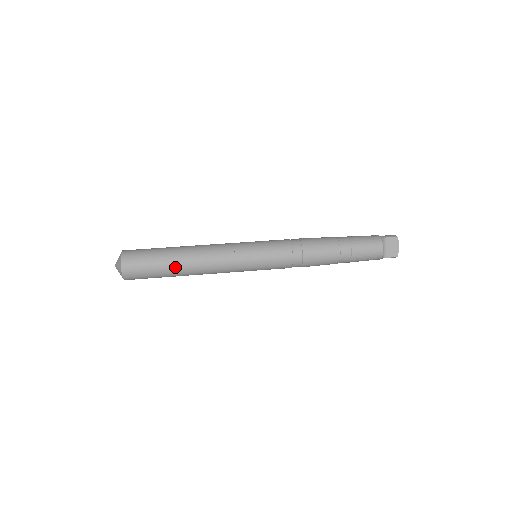
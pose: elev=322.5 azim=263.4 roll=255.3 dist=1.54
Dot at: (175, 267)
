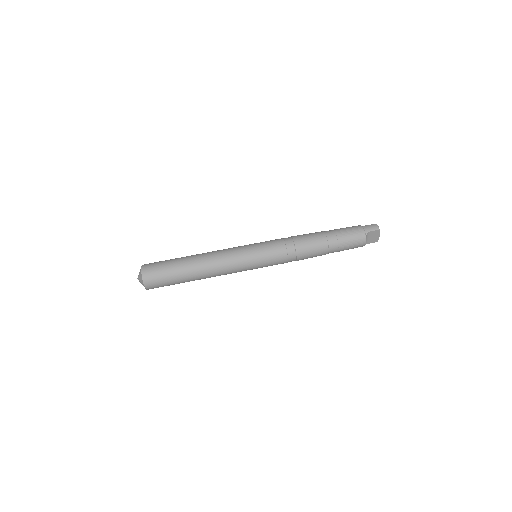
Dot at: (190, 280)
